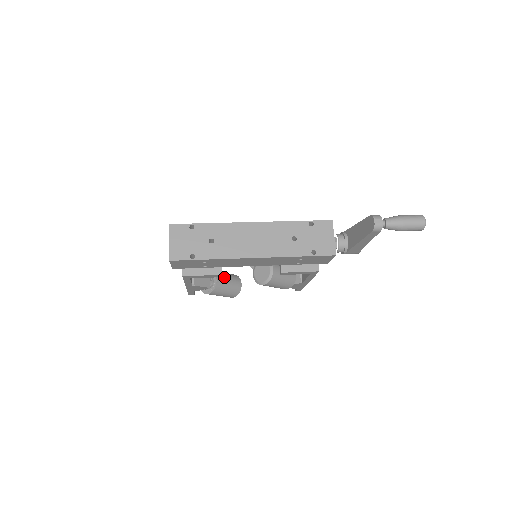
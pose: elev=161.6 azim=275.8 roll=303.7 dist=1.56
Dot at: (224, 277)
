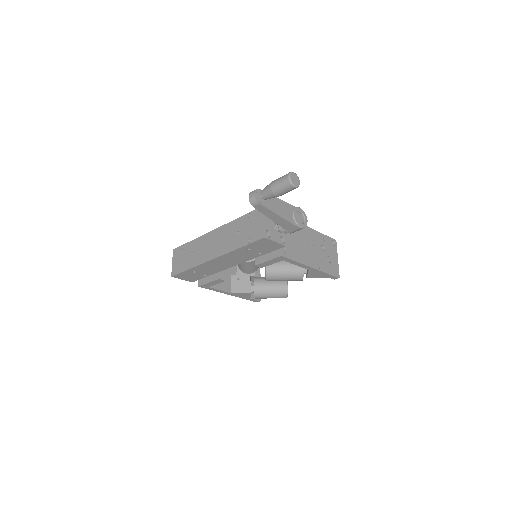
Dot at: (265, 281)
